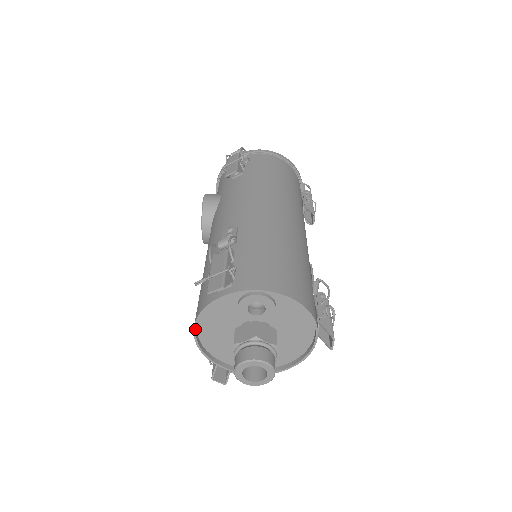
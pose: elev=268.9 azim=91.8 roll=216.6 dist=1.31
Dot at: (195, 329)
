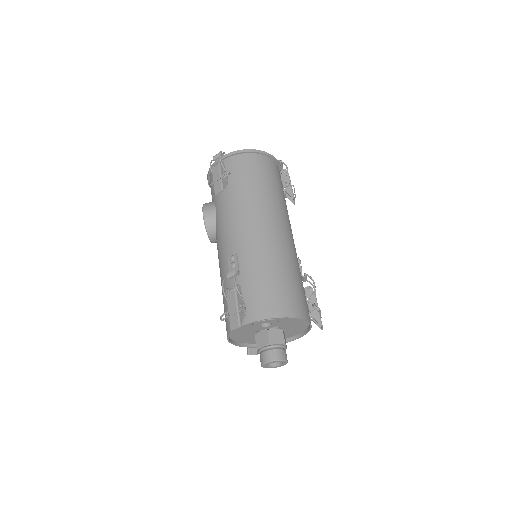
Dot at: (228, 340)
